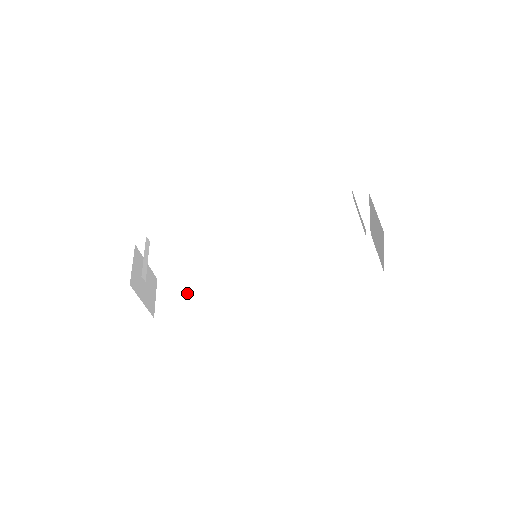
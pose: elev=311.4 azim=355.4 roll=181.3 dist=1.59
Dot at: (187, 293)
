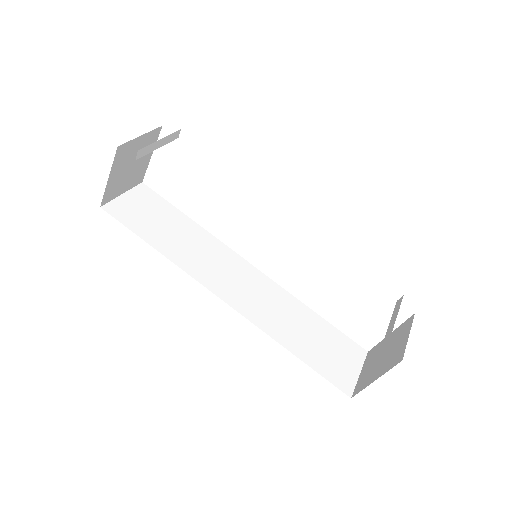
Dot at: (155, 221)
